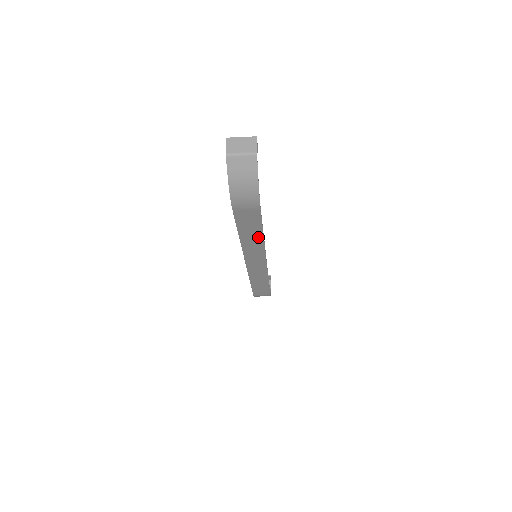
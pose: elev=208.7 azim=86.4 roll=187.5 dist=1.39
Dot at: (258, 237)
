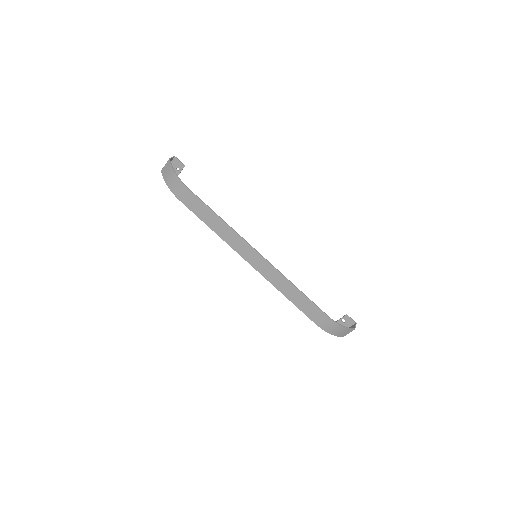
Dot at: (219, 221)
